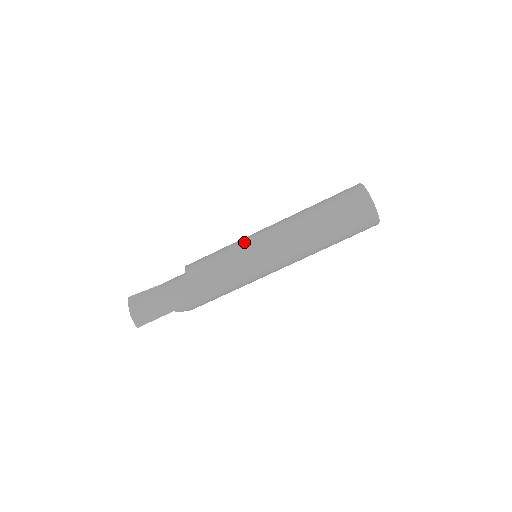
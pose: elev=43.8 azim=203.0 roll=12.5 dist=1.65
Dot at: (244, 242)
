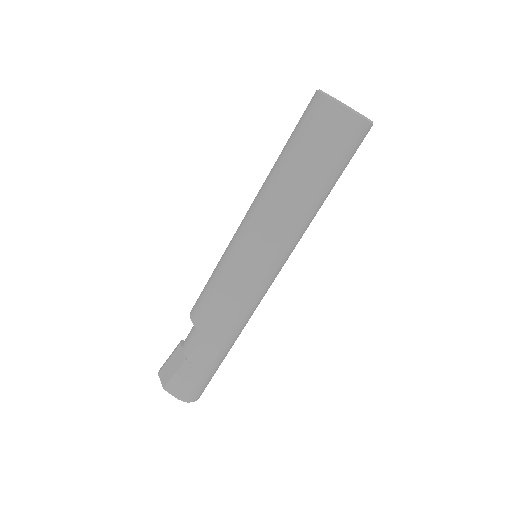
Dot at: (242, 264)
